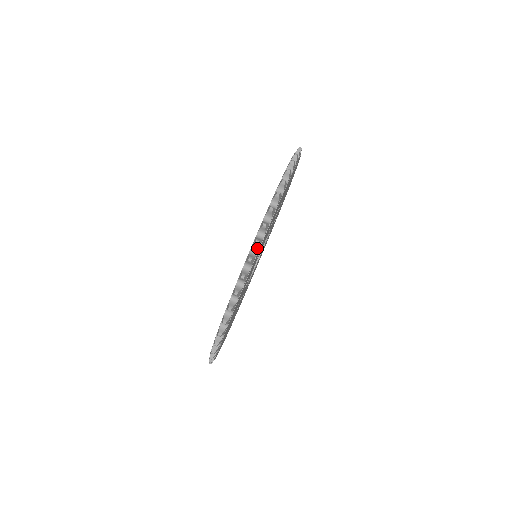
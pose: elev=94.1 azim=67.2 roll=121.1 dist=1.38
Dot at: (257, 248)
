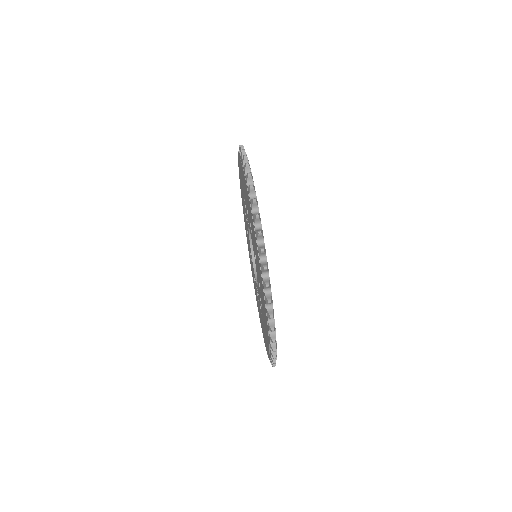
Dot at: (264, 255)
